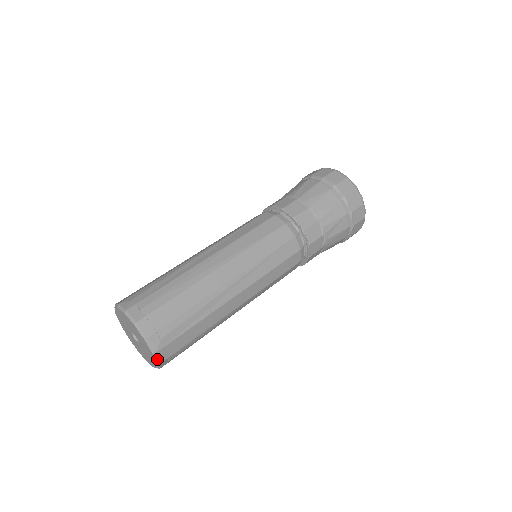
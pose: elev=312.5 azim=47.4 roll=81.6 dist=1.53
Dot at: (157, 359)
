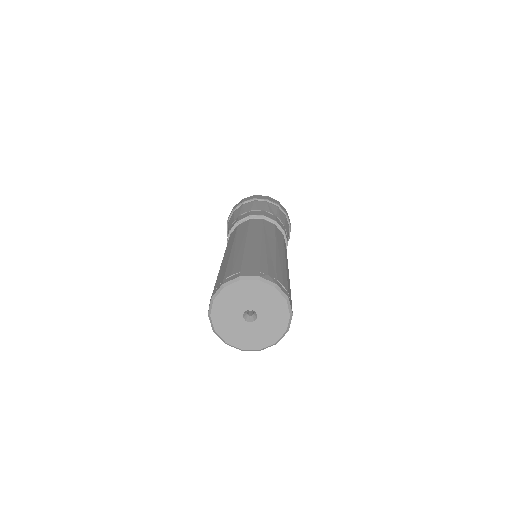
Dot at: (281, 338)
